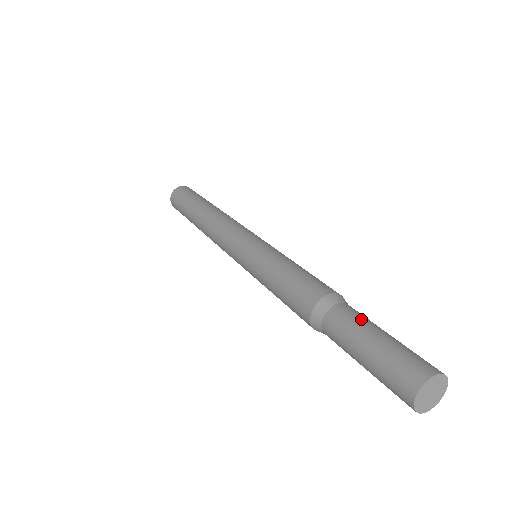
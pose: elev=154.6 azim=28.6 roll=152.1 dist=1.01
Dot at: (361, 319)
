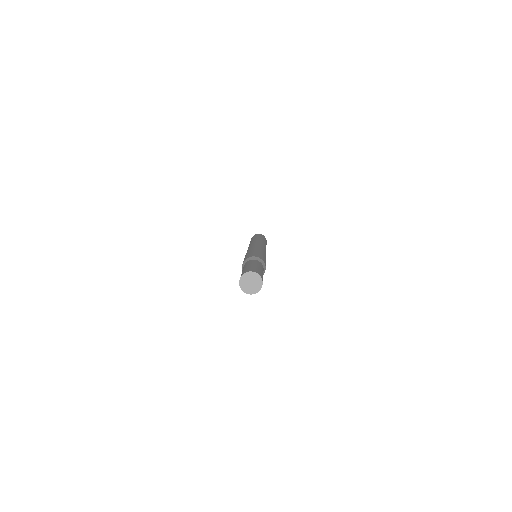
Dot at: (262, 268)
